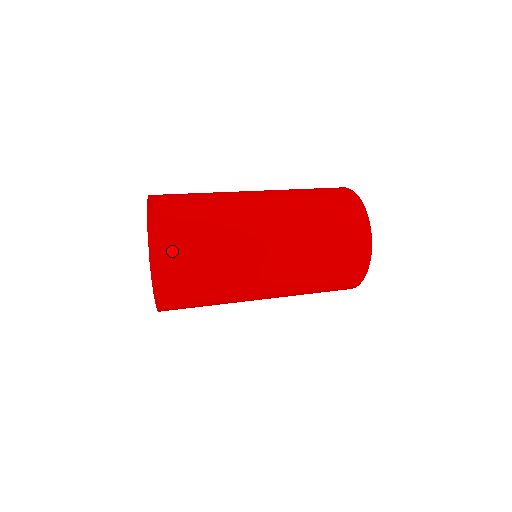
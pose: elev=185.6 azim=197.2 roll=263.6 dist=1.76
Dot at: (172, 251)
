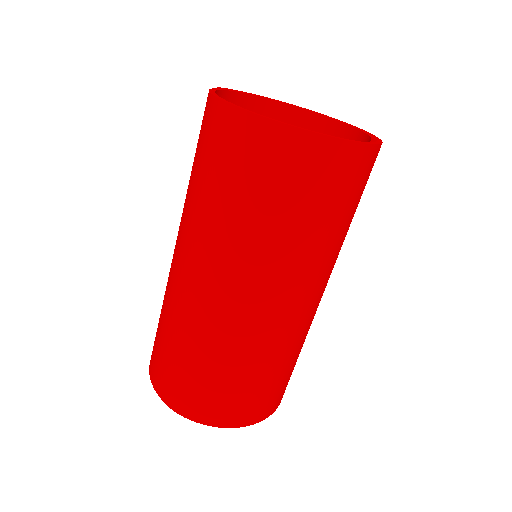
Dot at: occluded
